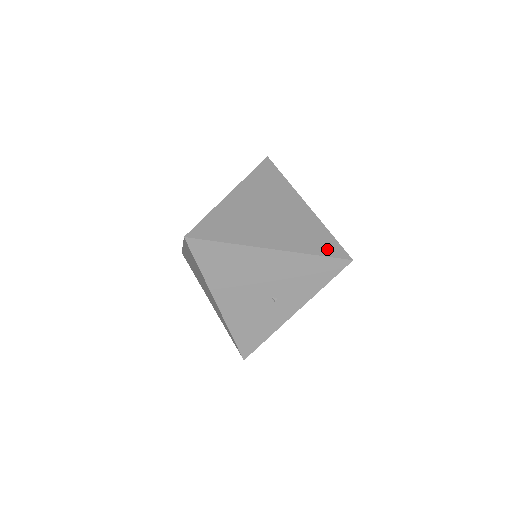
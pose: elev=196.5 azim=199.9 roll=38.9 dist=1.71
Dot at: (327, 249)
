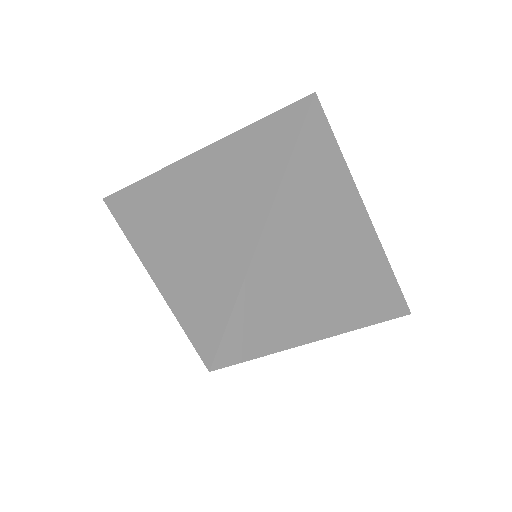
Dot at: (199, 321)
